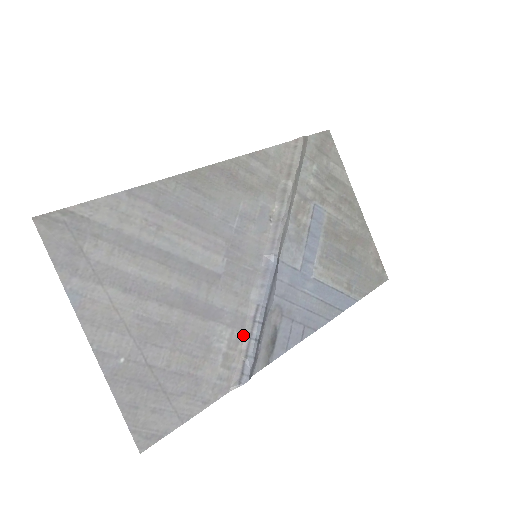
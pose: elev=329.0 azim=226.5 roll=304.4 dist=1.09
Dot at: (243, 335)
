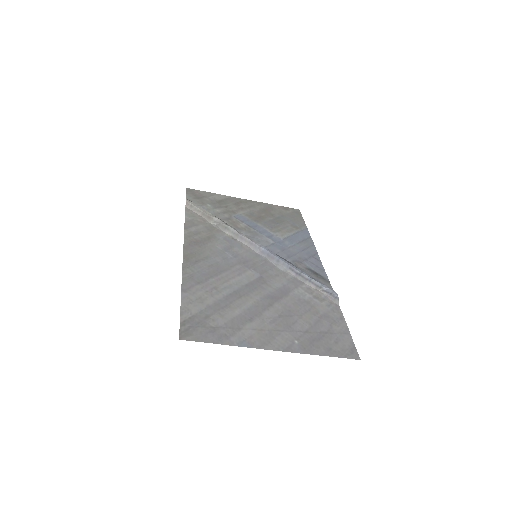
Dot at: (305, 284)
